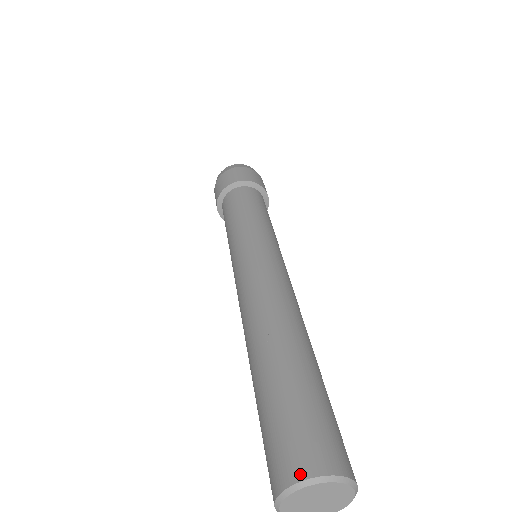
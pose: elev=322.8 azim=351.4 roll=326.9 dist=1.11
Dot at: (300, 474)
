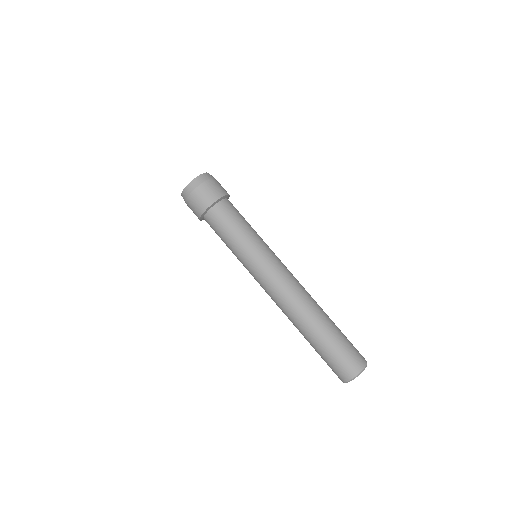
Dot at: (357, 372)
